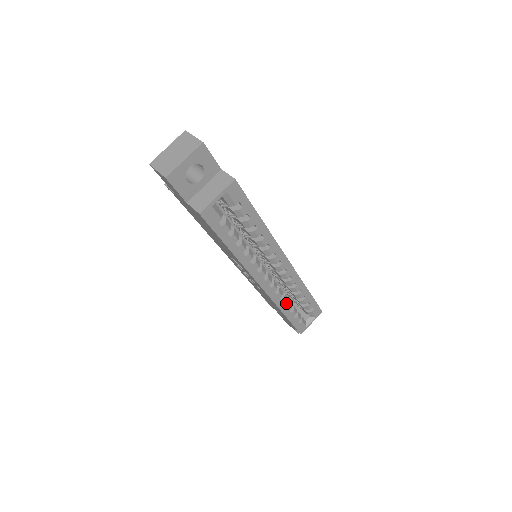
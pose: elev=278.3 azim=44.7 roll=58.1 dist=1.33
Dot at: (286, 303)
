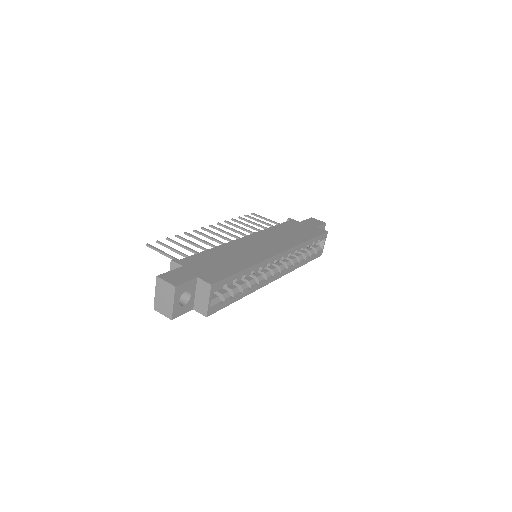
Dot at: (297, 260)
